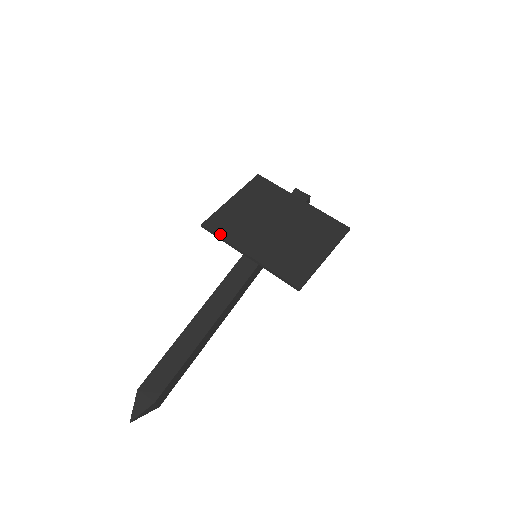
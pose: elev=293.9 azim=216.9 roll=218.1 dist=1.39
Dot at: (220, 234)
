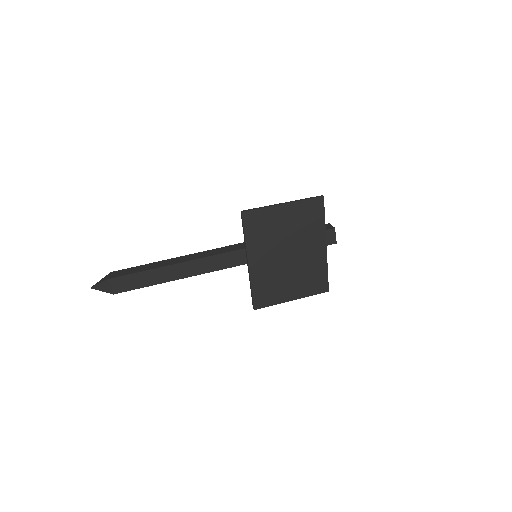
Dot at: (246, 231)
